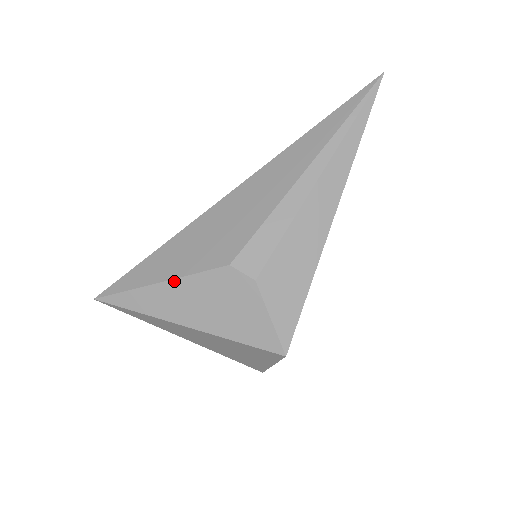
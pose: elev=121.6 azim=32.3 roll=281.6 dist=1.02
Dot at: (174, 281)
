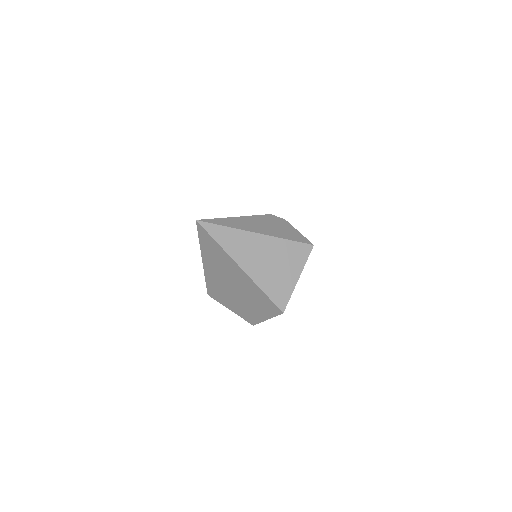
Dot at: (245, 217)
